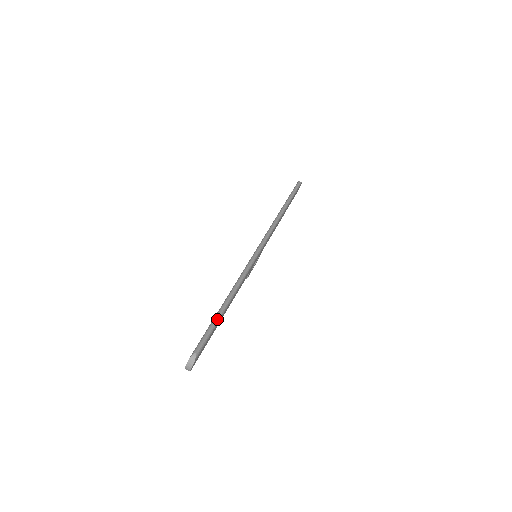
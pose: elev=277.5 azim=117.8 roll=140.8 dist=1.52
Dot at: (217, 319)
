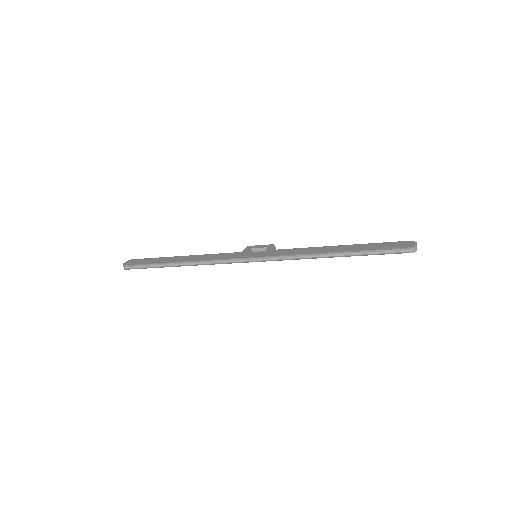
Dot at: (159, 267)
